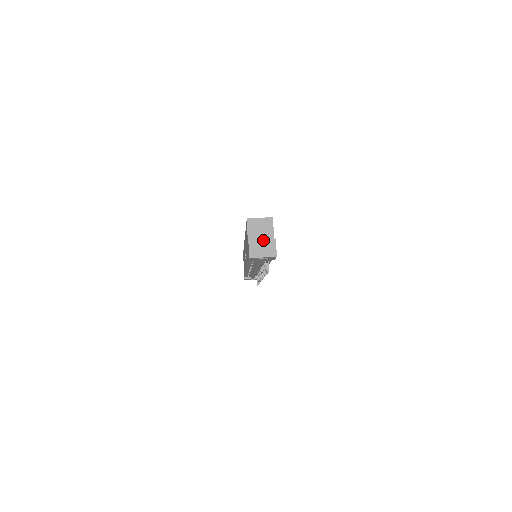
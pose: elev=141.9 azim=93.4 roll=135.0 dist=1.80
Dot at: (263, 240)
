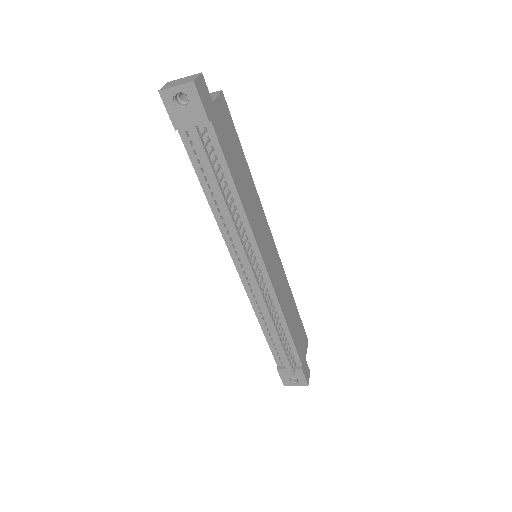
Dot at: (185, 77)
